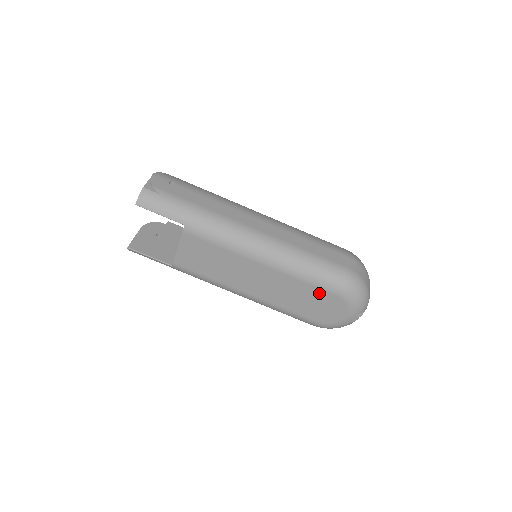
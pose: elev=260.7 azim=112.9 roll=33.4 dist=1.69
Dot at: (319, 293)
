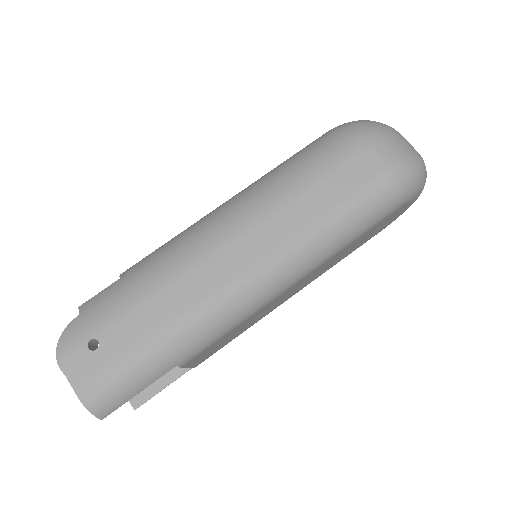
Dot at: (375, 227)
